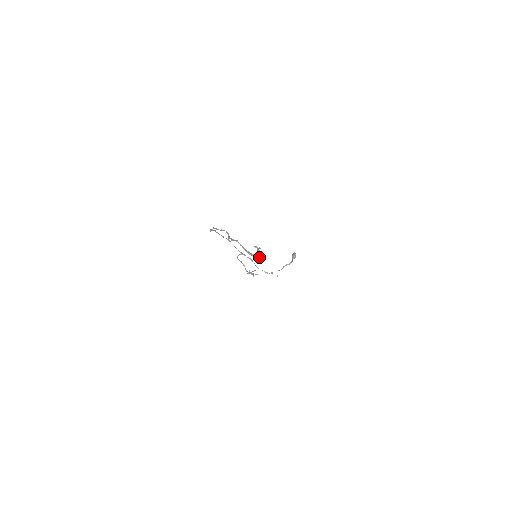
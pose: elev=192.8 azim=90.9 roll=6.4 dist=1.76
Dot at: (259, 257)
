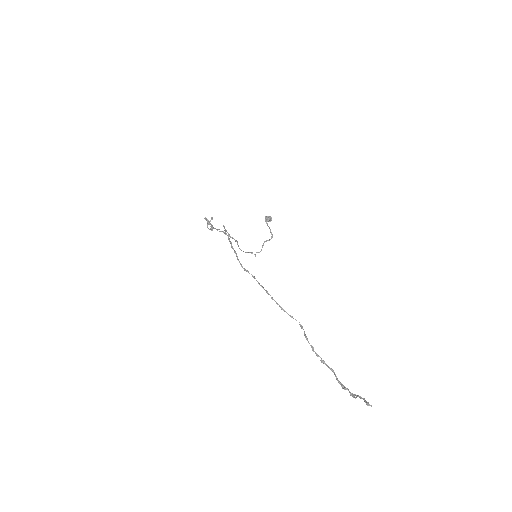
Dot at: occluded
